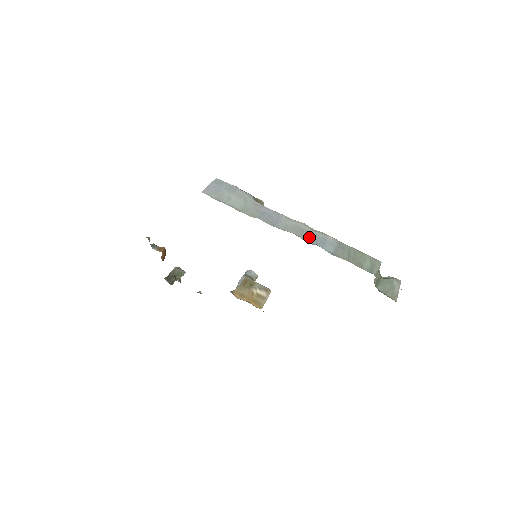
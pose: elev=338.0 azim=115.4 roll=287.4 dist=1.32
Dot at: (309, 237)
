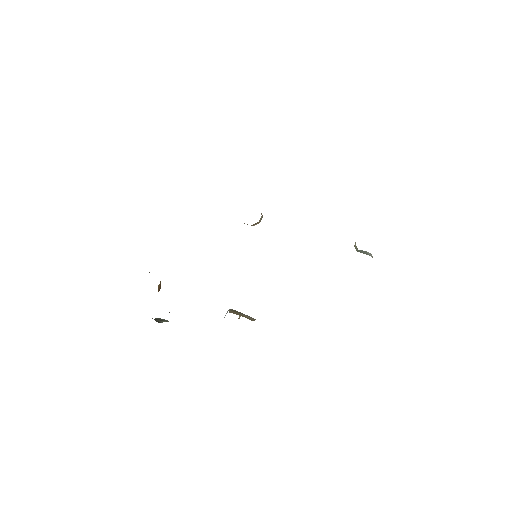
Dot at: occluded
